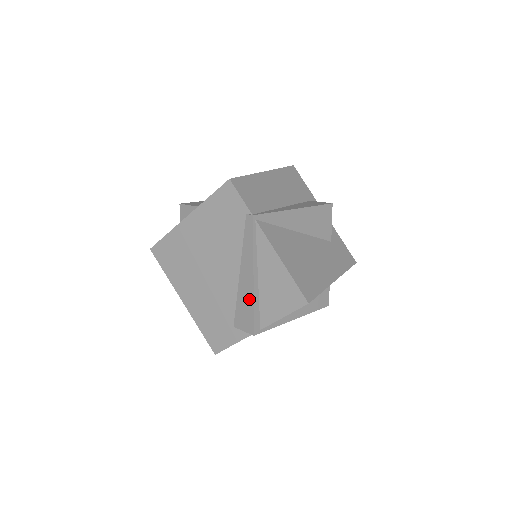
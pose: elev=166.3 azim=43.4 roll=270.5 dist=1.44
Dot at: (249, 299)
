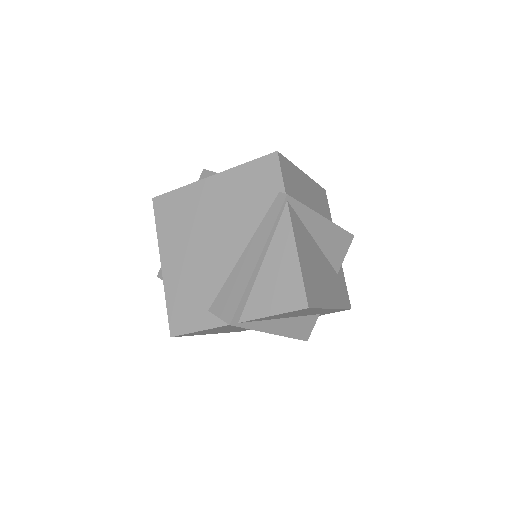
Dot at: (242, 282)
